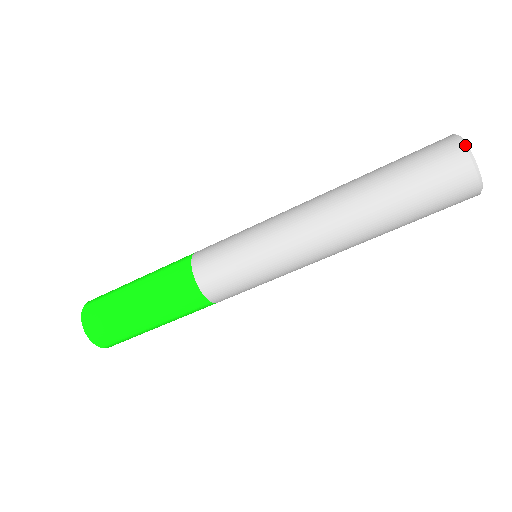
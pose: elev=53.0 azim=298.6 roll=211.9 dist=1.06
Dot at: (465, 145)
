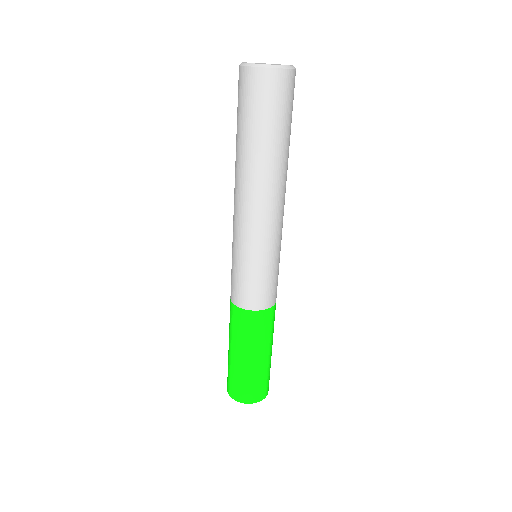
Dot at: (261, 66)
